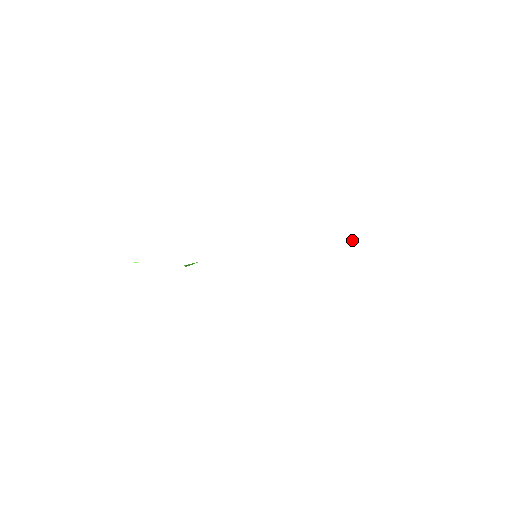
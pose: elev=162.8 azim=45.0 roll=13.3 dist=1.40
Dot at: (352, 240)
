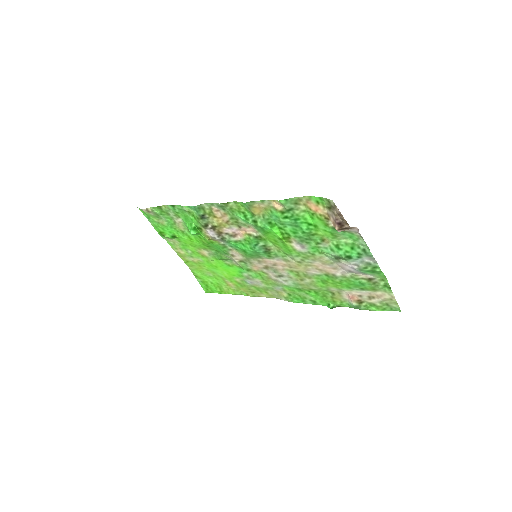
Dot at: (333, 305)
